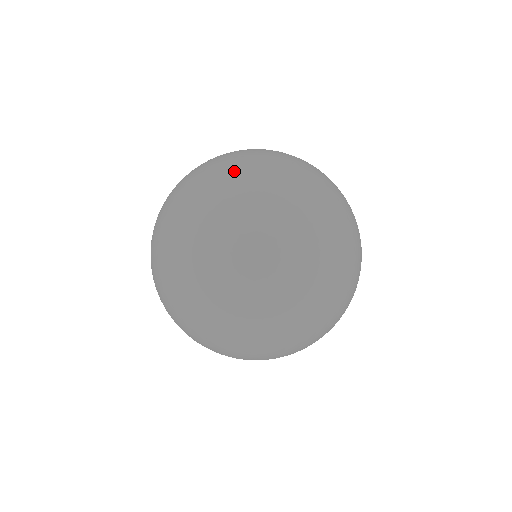
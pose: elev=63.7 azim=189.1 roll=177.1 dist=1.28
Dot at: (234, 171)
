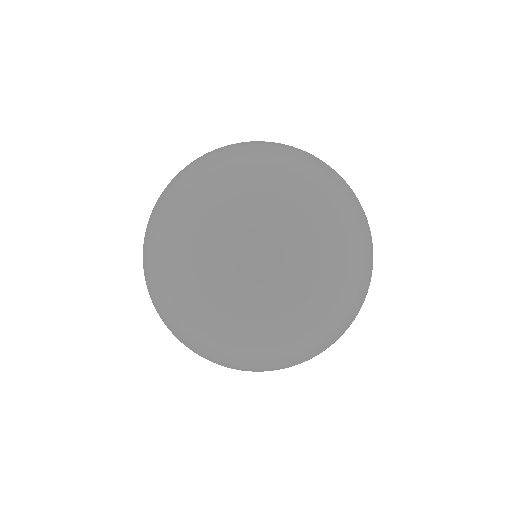
Dot at: occluded
